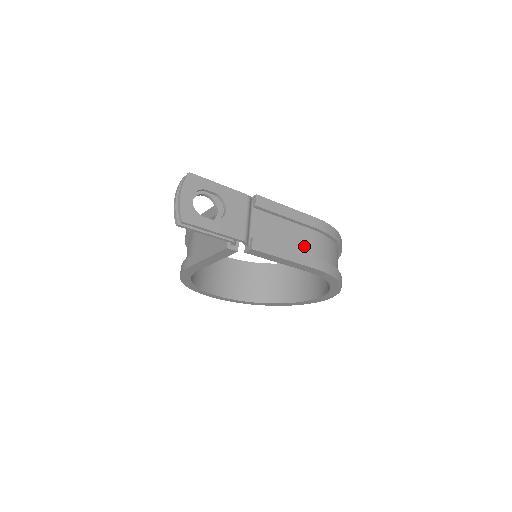
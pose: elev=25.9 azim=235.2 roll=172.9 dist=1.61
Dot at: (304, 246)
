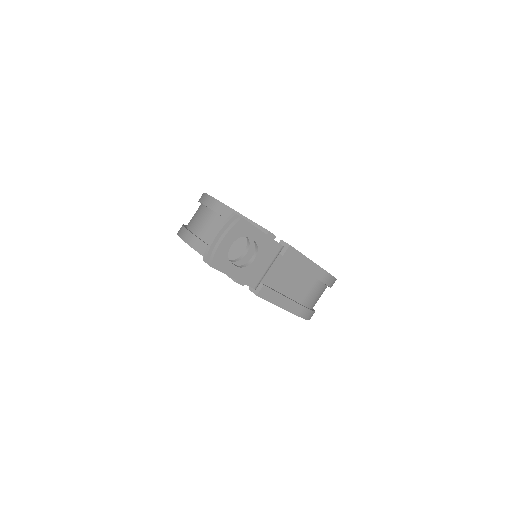
Dot at: (301, 293)
